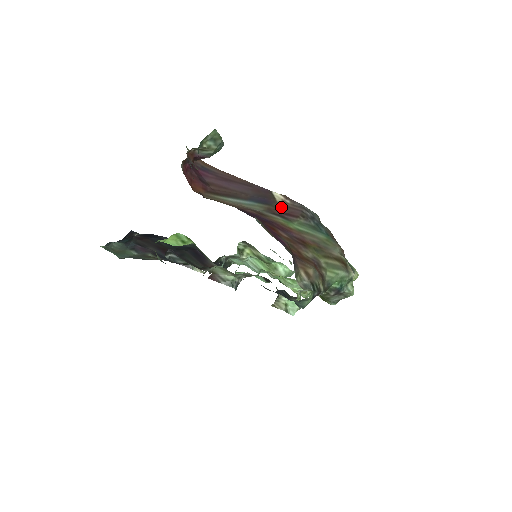
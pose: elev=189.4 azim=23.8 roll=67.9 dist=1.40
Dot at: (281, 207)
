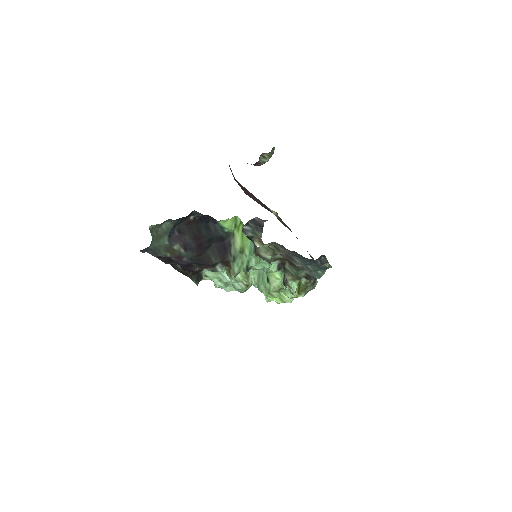
Dot at: occluded
